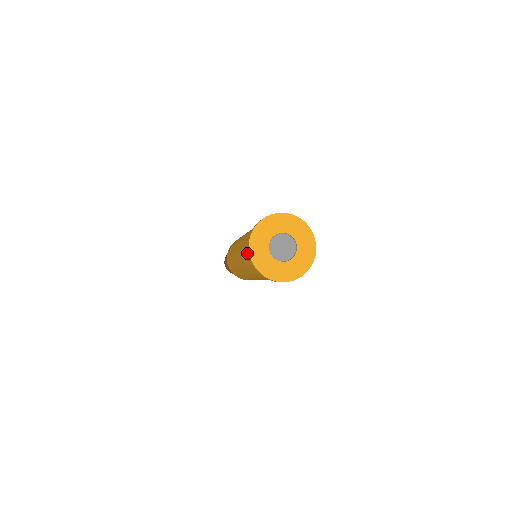
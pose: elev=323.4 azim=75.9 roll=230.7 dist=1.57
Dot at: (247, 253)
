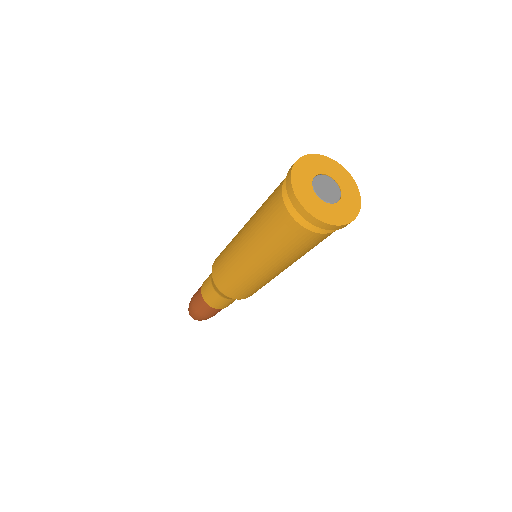
Dot at: (284, 210)
